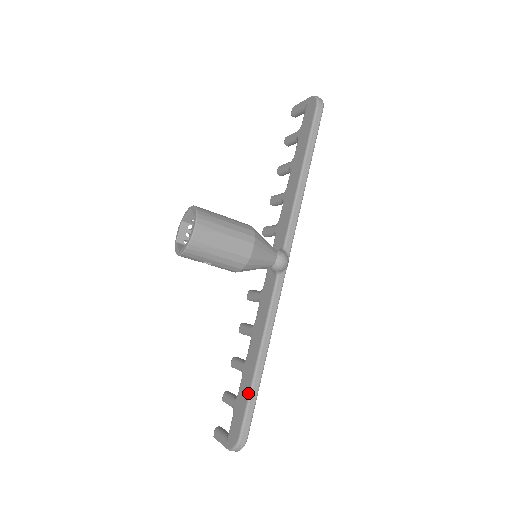
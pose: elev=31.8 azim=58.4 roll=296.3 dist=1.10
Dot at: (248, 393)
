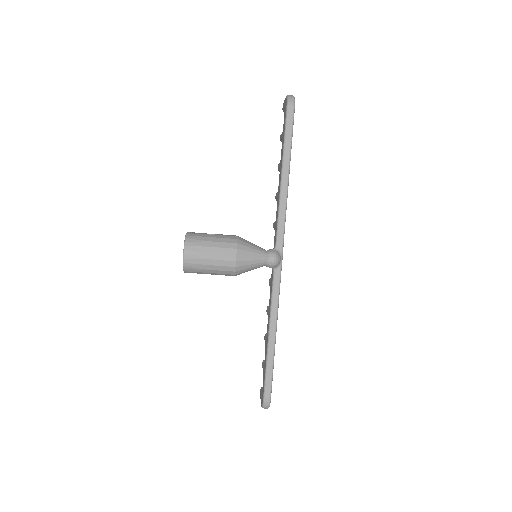
Dot at: (265, 366)
